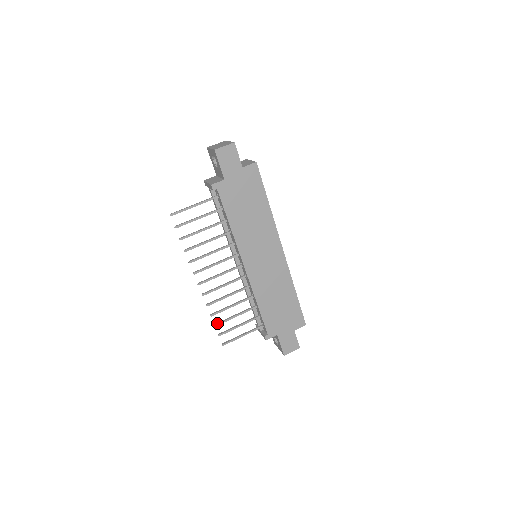
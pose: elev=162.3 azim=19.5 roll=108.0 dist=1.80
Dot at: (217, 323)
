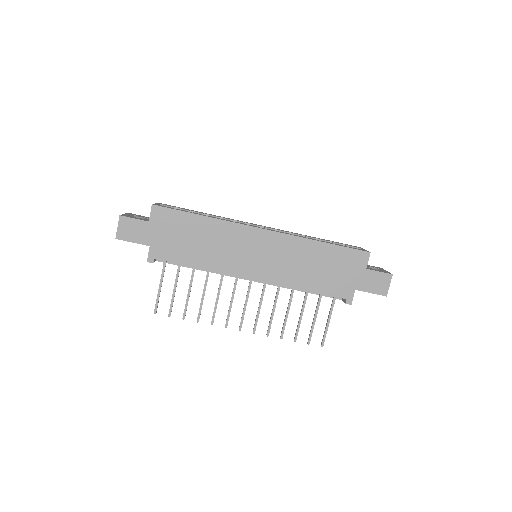
Dot at: (294, 338)
